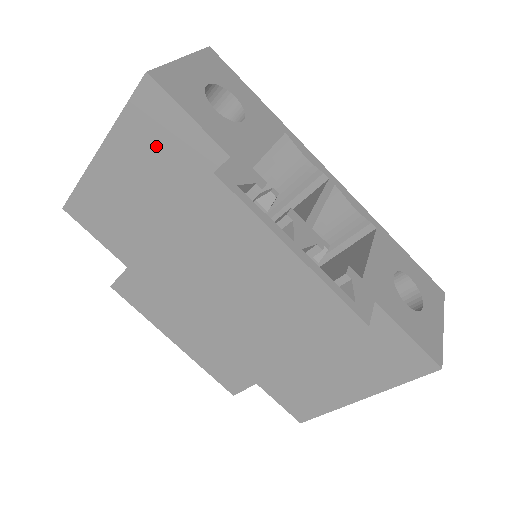
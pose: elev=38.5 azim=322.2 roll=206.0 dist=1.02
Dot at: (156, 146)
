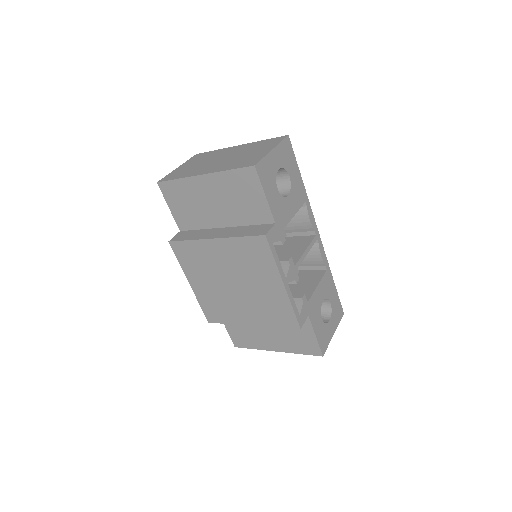
Dot at: (238, 195)
